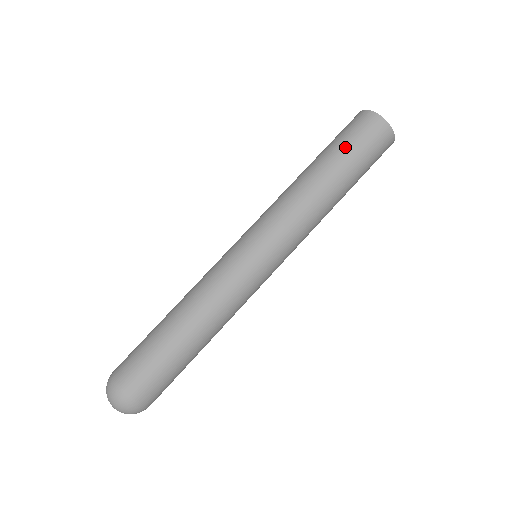
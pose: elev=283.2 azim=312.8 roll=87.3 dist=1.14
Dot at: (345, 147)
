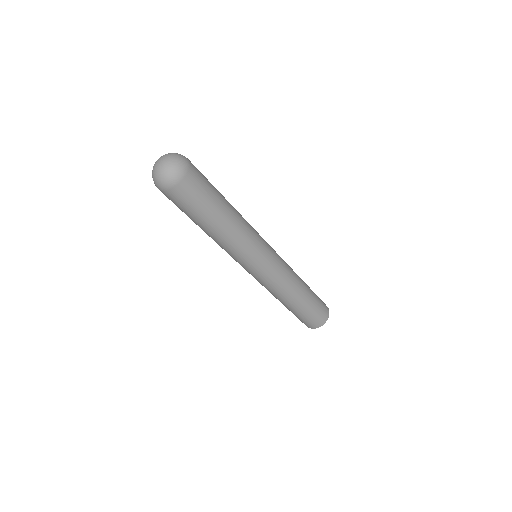
Dot at: occluded
